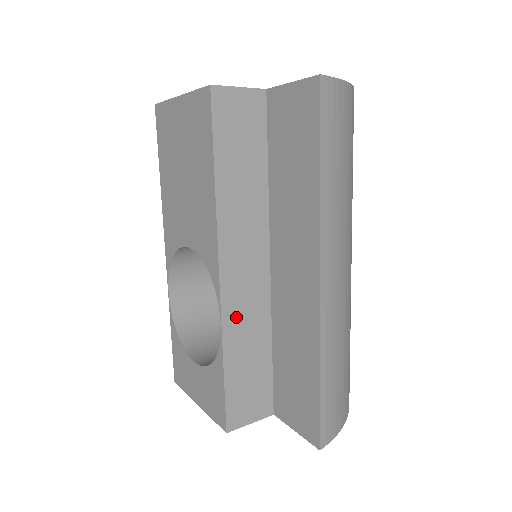
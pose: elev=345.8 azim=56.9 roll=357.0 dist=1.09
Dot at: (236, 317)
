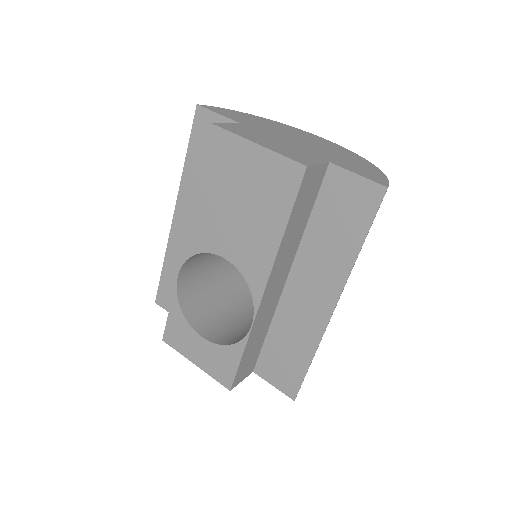
Dot at: (260, 319)
